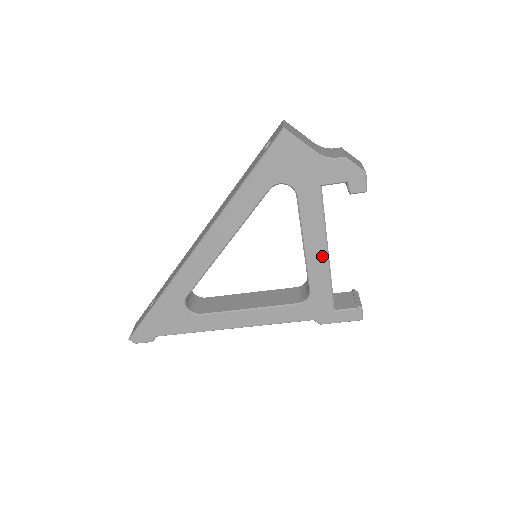
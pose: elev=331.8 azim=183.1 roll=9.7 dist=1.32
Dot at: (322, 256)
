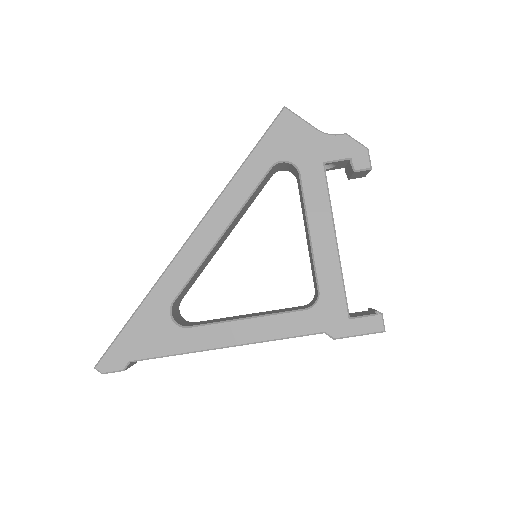
Dot at: (330, 244)
